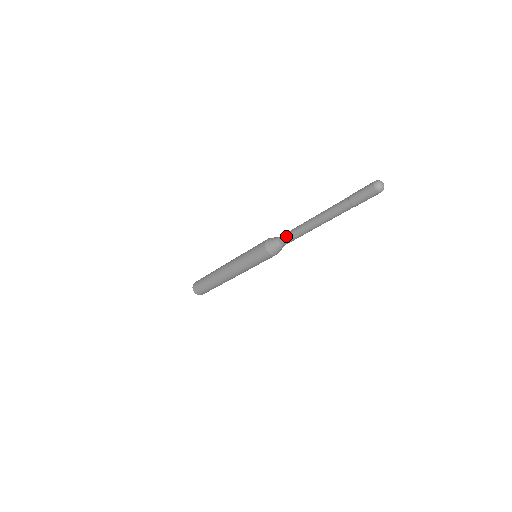
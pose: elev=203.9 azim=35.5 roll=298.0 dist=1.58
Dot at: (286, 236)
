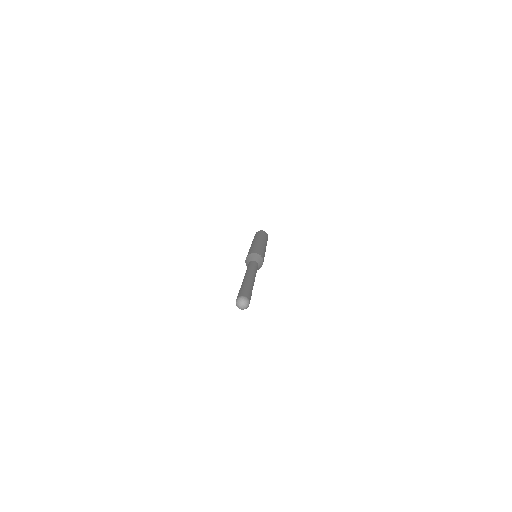
Dot at: occluded
